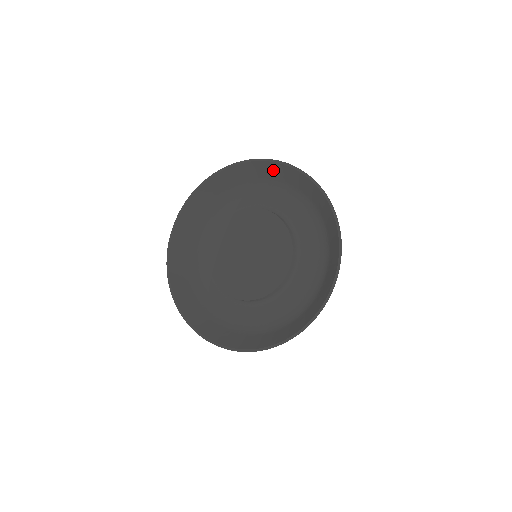
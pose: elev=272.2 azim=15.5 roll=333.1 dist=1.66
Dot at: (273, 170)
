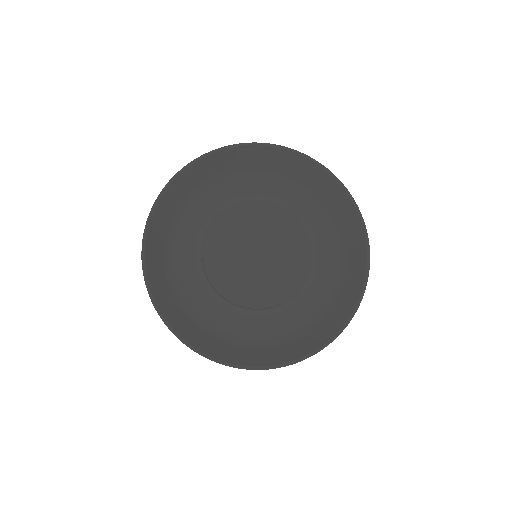
Dot at: (338, 197)
